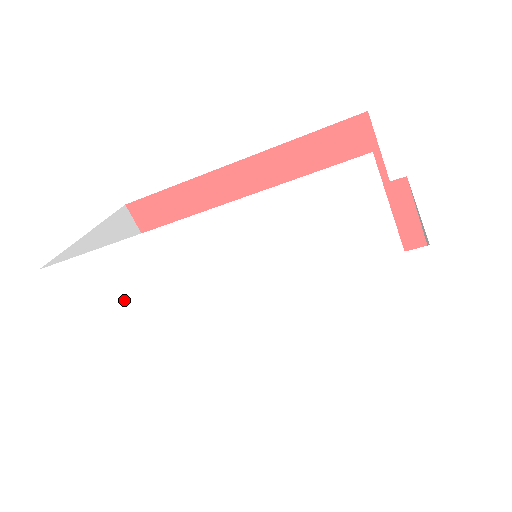
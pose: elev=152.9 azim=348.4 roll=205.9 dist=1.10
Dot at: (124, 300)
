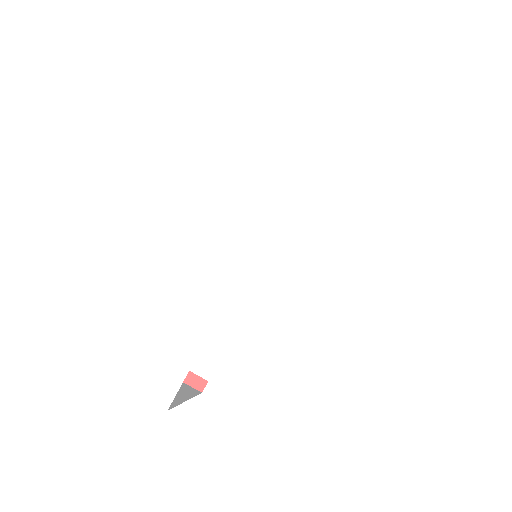
Dot at: (167, 321)
